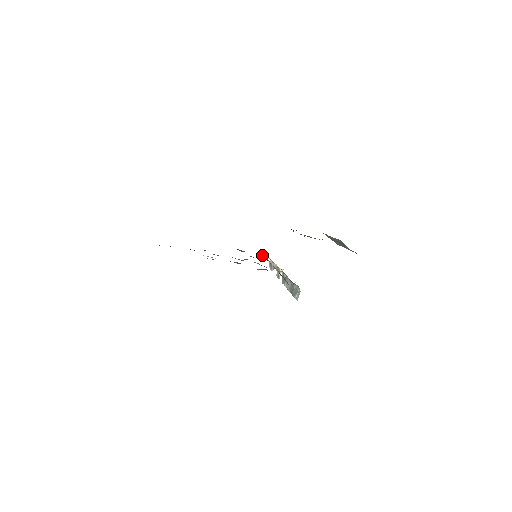
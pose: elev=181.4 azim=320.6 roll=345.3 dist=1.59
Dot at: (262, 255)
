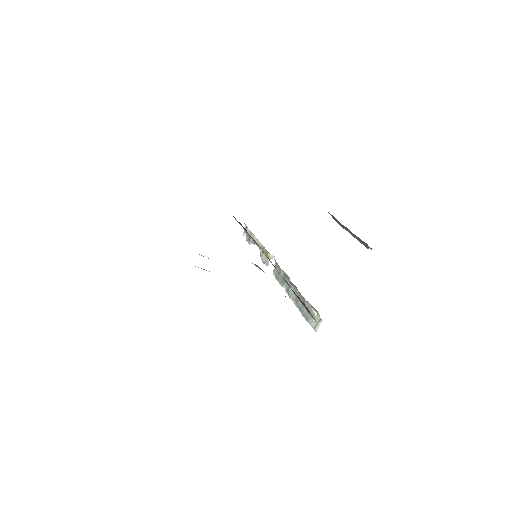
Dot at: (239, 223)
